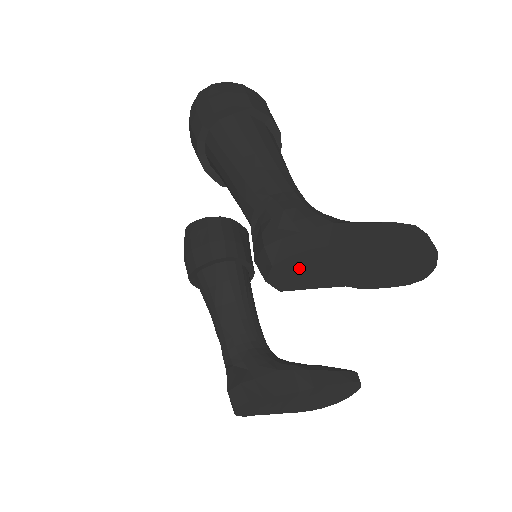
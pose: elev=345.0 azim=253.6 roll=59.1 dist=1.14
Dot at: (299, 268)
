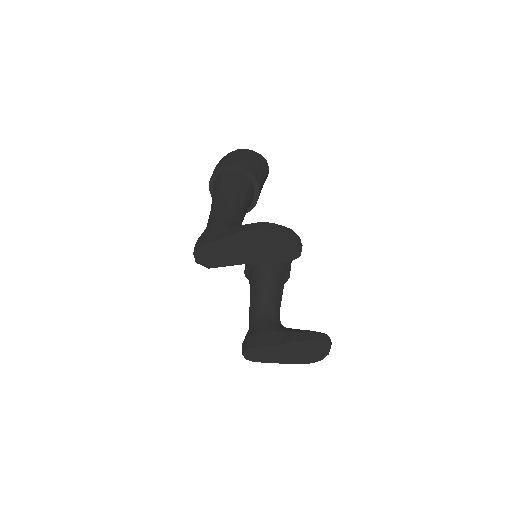
Dot at: (210, 254)
